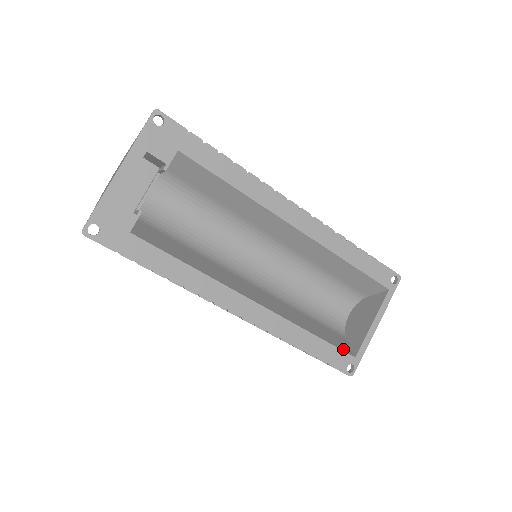
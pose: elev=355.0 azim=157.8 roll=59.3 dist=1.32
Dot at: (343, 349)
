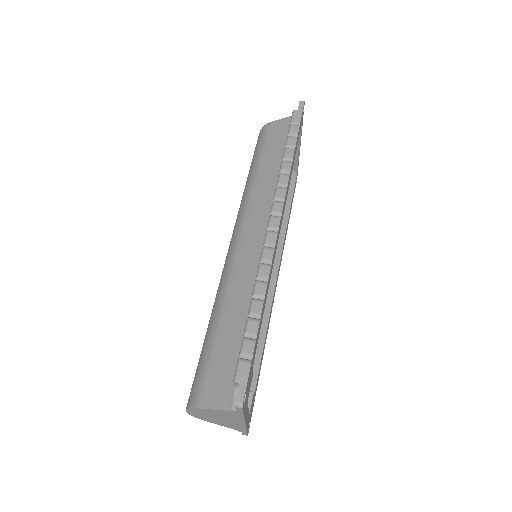
Dot at: (293, 183)
